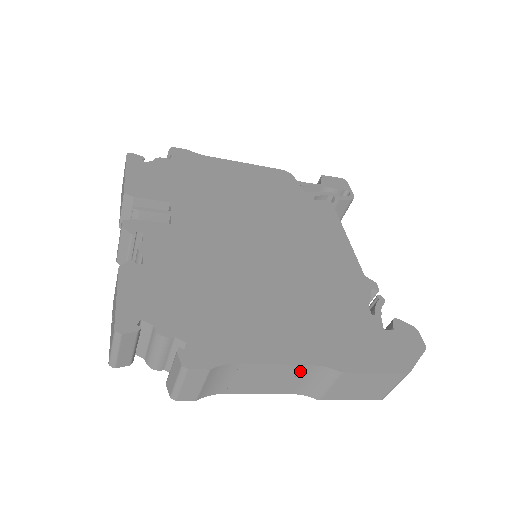
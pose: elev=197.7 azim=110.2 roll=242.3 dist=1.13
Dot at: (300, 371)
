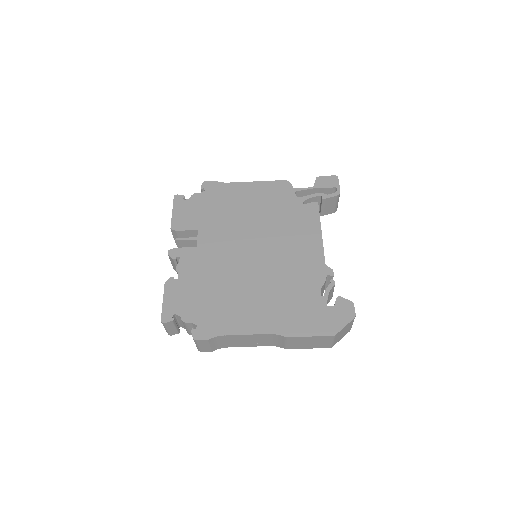
Dot at: (264, 337)
